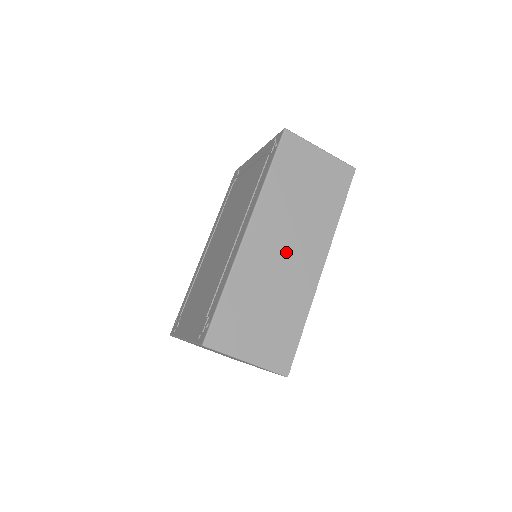
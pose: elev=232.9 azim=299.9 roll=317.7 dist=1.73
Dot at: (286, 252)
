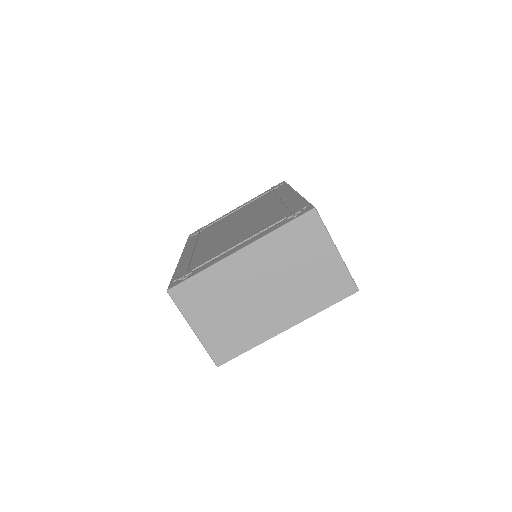
Dot at: occluded
